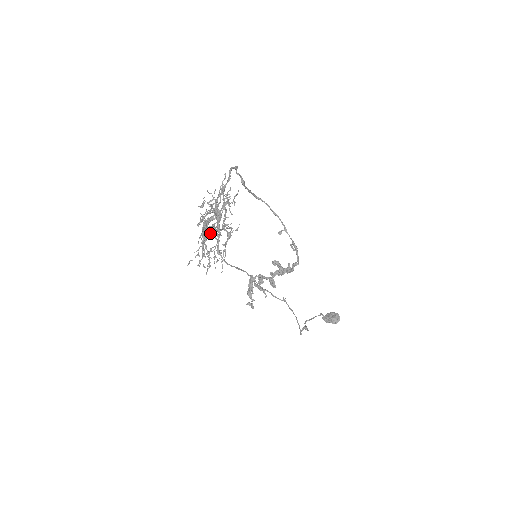
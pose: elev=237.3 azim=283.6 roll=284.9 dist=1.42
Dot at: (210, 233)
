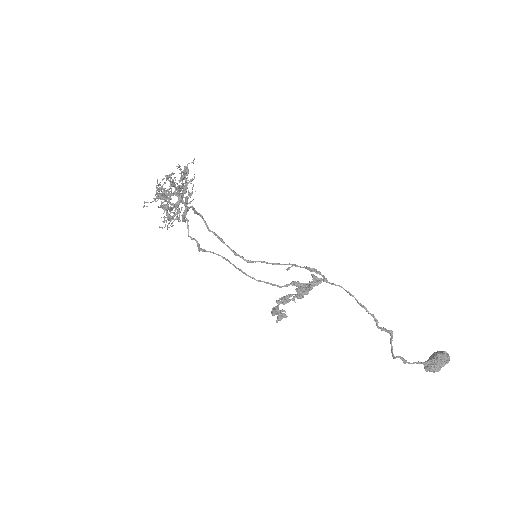
Dot at: (164, 178)
